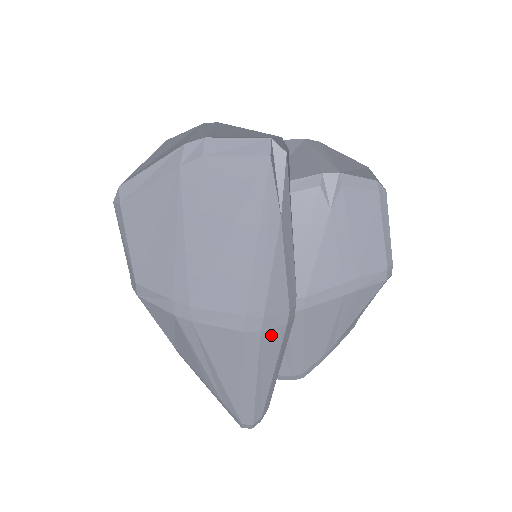
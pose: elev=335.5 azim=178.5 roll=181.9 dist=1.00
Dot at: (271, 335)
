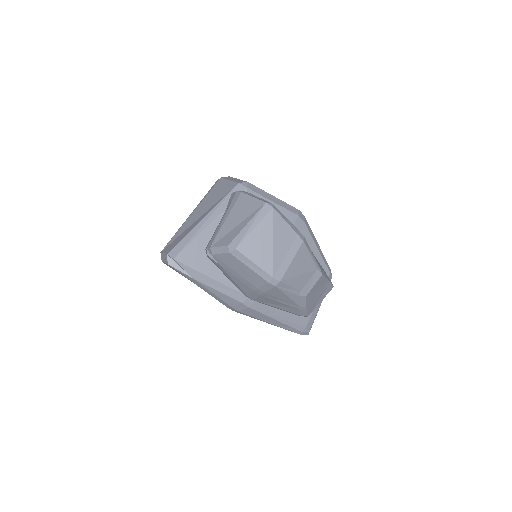
Dot at: (247, 311)
